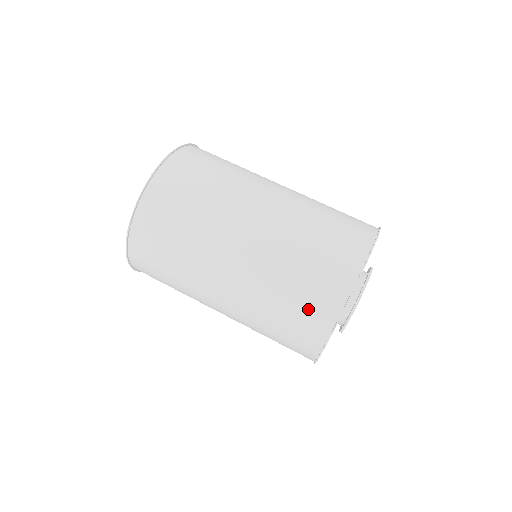
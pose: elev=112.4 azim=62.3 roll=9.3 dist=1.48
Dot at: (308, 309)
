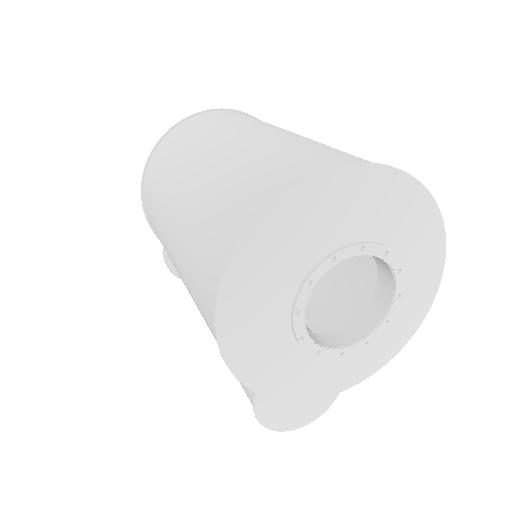
Dot at: (301, 160)
